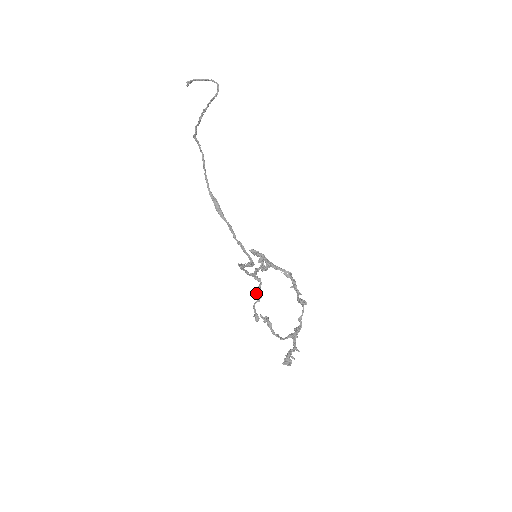
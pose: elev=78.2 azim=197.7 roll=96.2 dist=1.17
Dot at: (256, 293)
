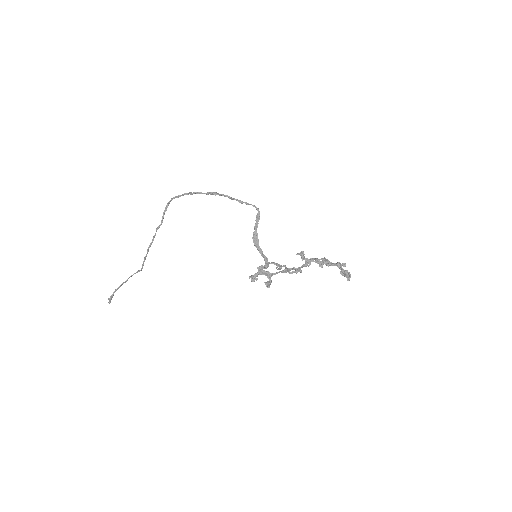
Dot at: (281, 267)
